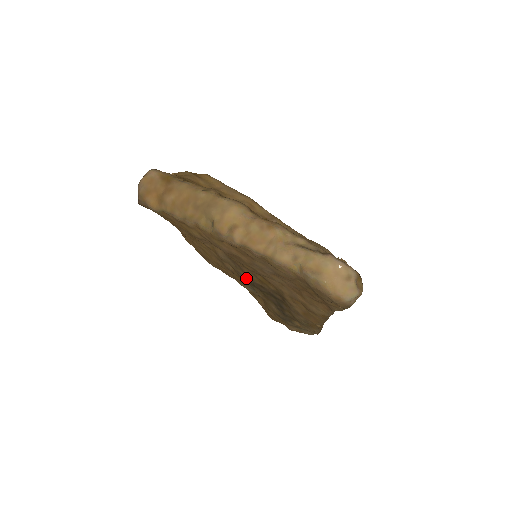
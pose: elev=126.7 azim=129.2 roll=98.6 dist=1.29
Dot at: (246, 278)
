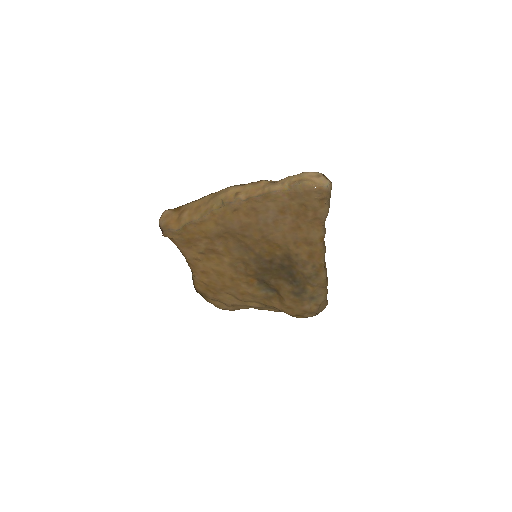
Dot at: (257, 263)
